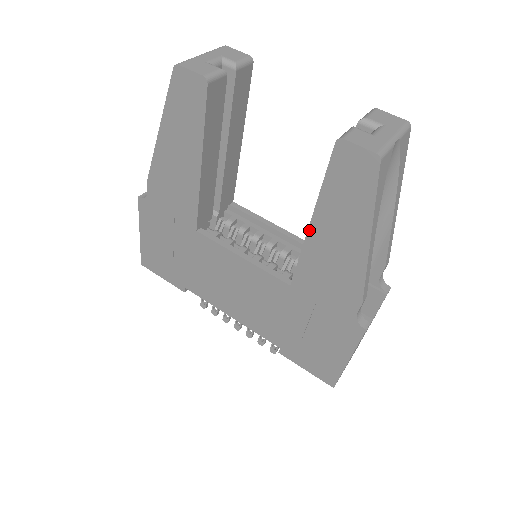
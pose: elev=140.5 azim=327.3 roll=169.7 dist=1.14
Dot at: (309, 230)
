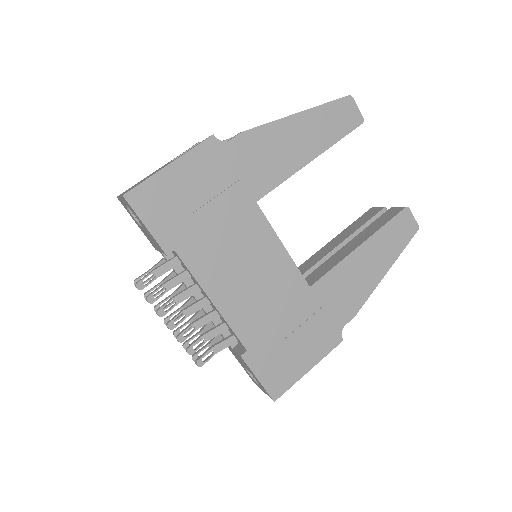
Dot at: (356, 249)
